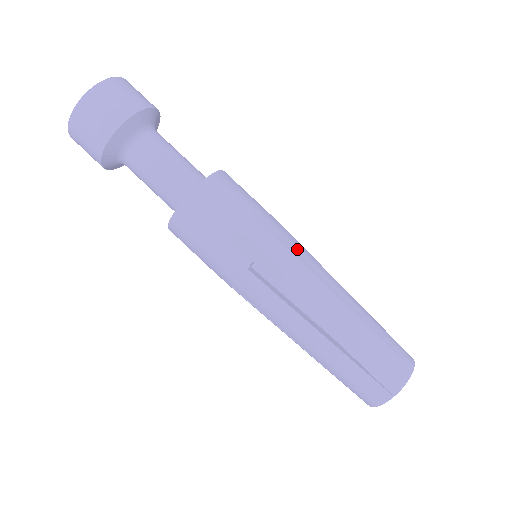
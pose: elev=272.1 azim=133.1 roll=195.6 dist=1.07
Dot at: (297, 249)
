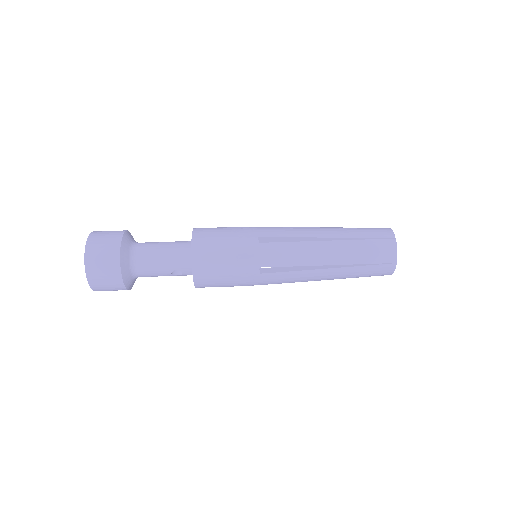
Dot at: occluded
